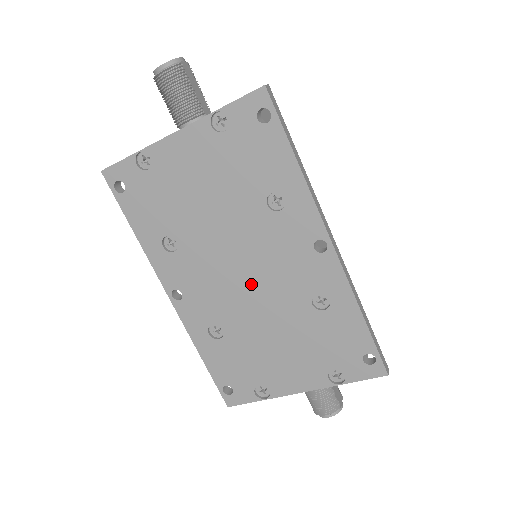
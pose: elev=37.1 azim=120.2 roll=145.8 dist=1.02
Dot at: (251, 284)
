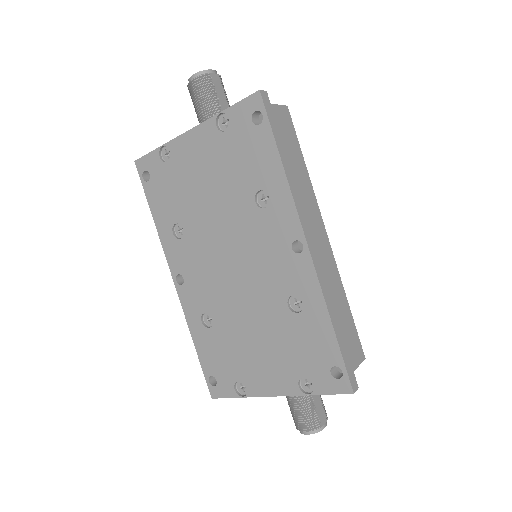
Dot at: (238, 277)
